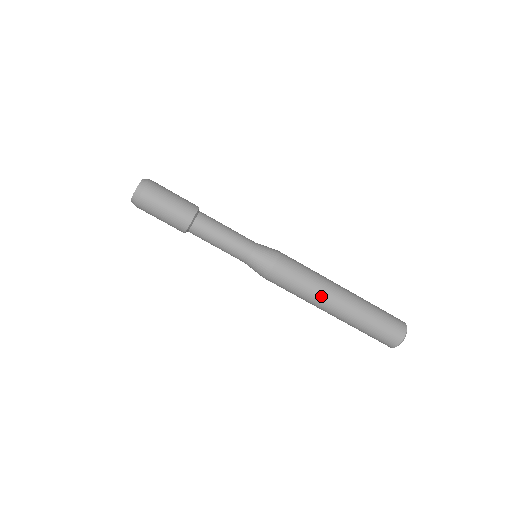
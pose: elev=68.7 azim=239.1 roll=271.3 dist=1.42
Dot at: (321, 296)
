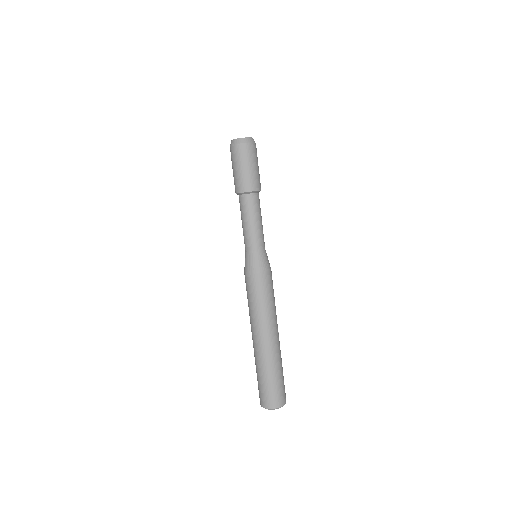
Dot at: (265, 323)
